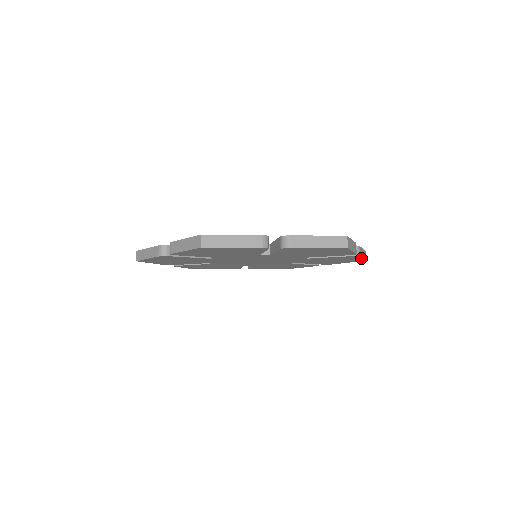
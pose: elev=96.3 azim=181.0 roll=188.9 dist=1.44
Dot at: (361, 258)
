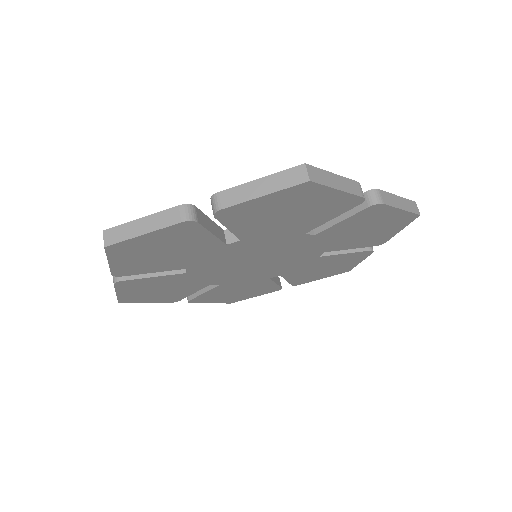
Dot at: (398, 210)
